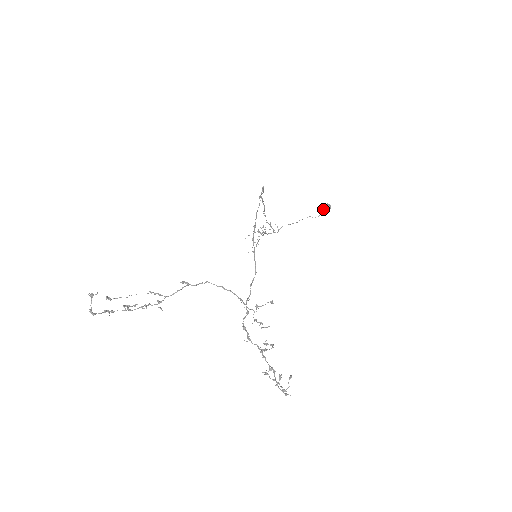
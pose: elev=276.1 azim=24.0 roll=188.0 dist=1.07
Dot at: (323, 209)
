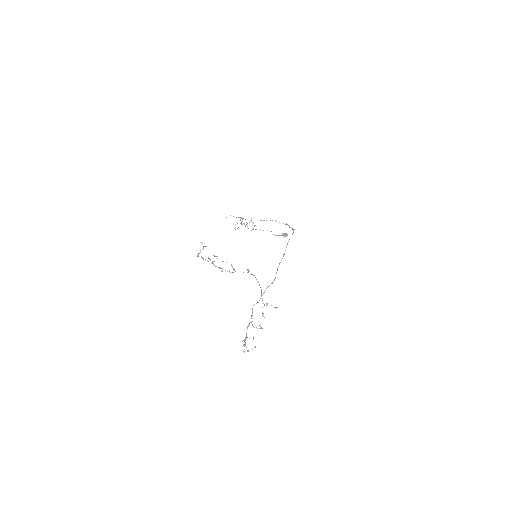
Dot at: (282, 234)
